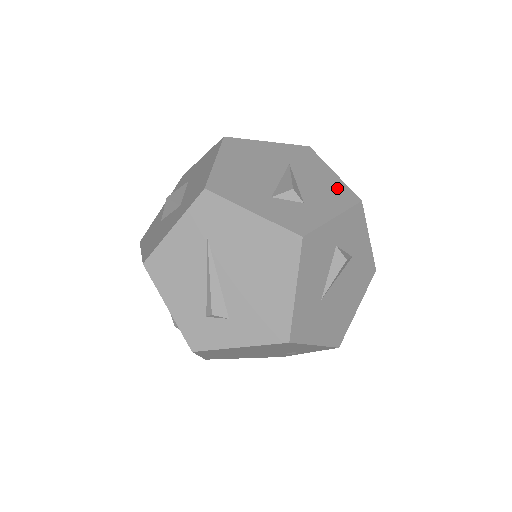
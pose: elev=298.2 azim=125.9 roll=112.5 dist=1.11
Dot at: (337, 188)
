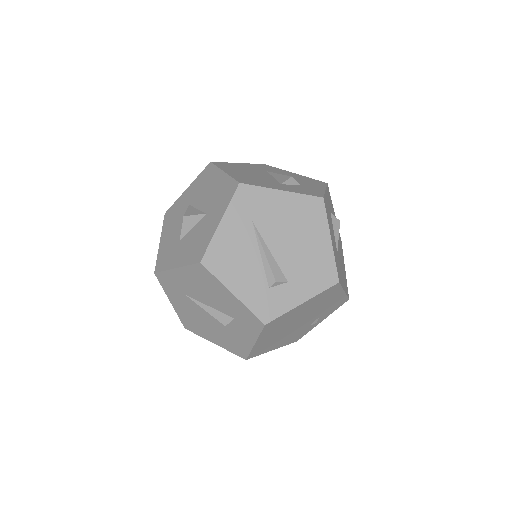
Dot at: (307, 179)
